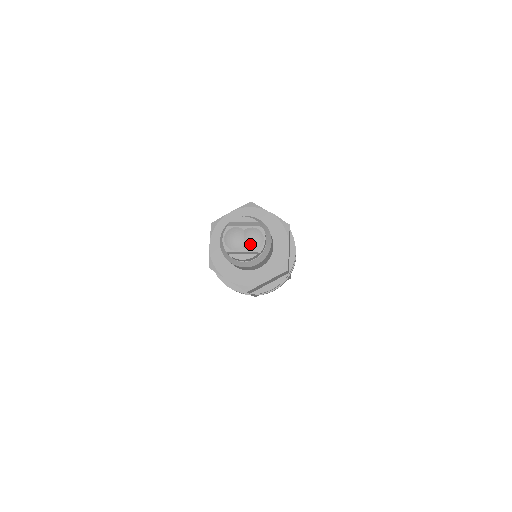
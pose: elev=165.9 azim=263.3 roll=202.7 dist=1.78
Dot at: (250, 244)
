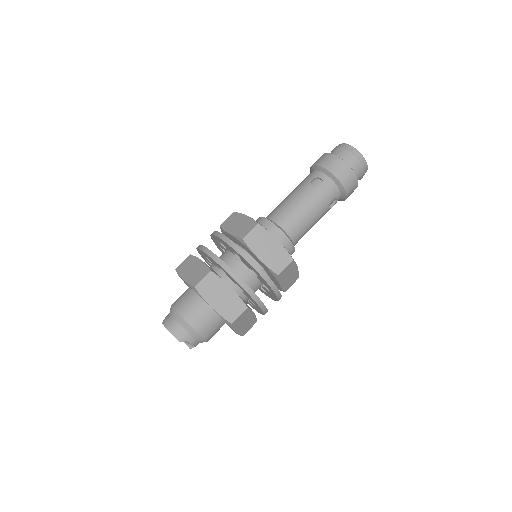
Dot at: occluded
